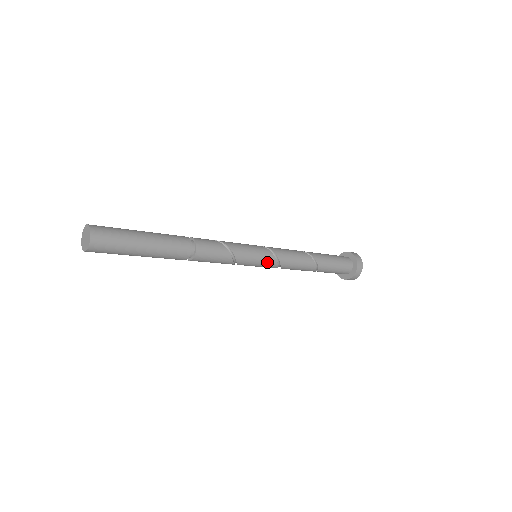
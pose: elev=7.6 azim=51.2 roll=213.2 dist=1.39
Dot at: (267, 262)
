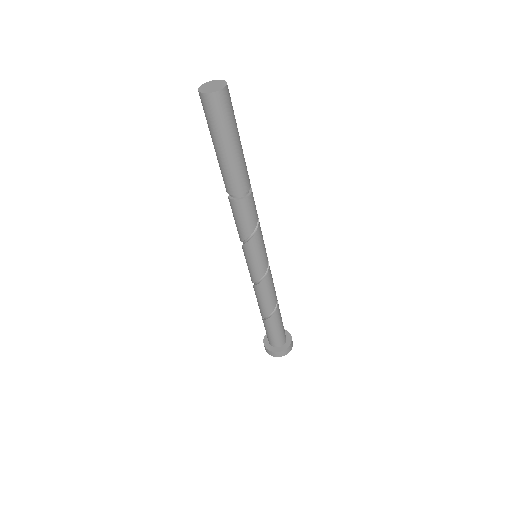
Dot at: (258, 269)
